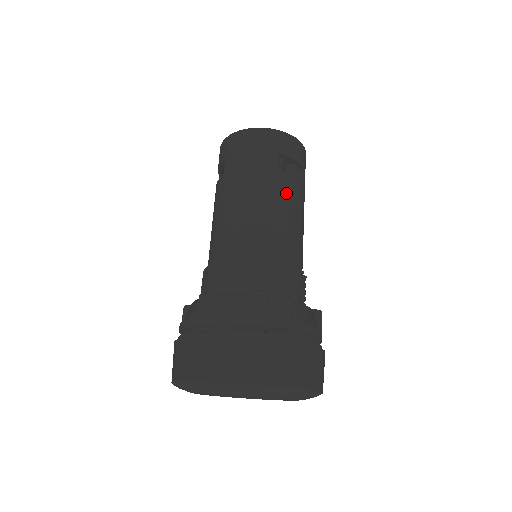
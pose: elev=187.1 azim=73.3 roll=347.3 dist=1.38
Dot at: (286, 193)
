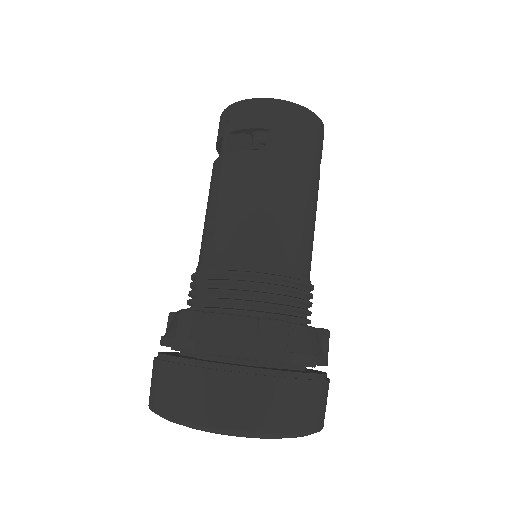
Dot at: occluded
